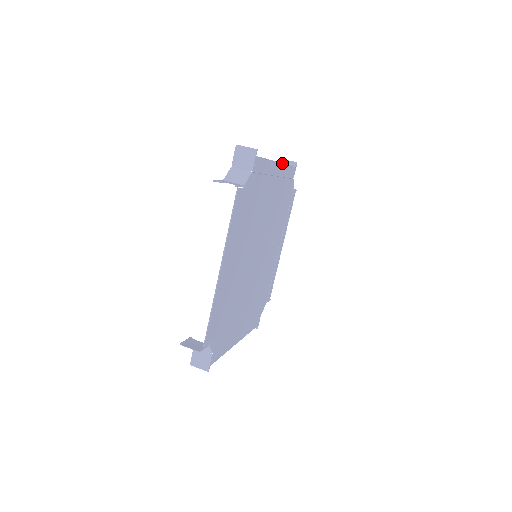
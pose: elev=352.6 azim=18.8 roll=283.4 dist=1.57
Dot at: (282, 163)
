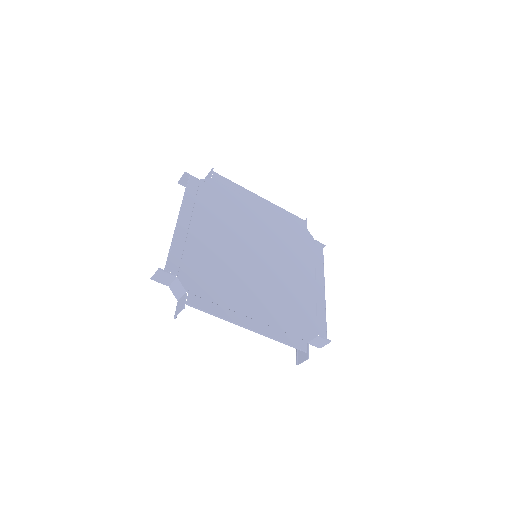
Dot at: (270, 202)
